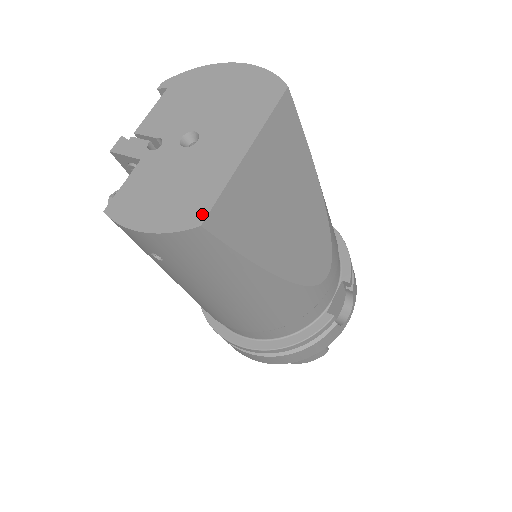
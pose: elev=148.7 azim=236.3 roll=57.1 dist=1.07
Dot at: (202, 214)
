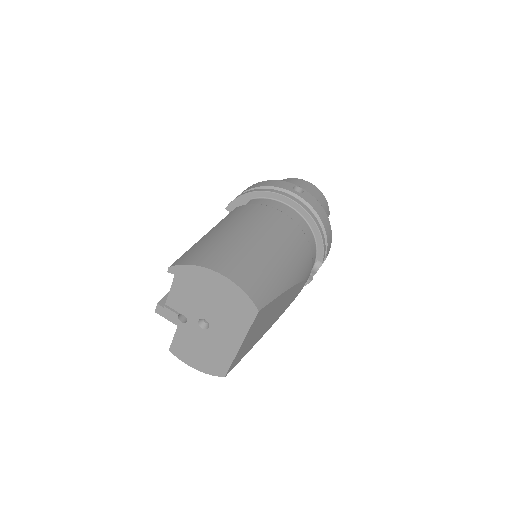
Dot at: (224, 372)
